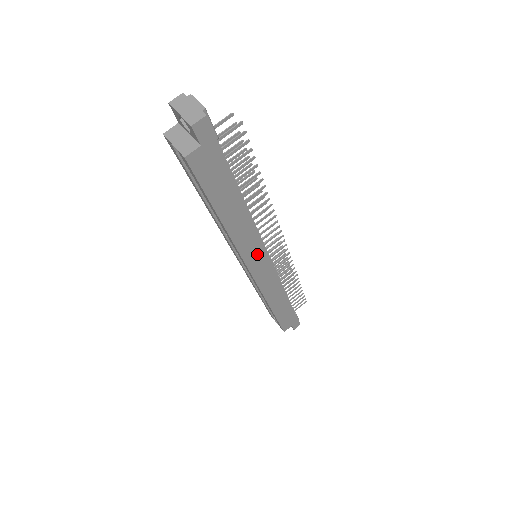
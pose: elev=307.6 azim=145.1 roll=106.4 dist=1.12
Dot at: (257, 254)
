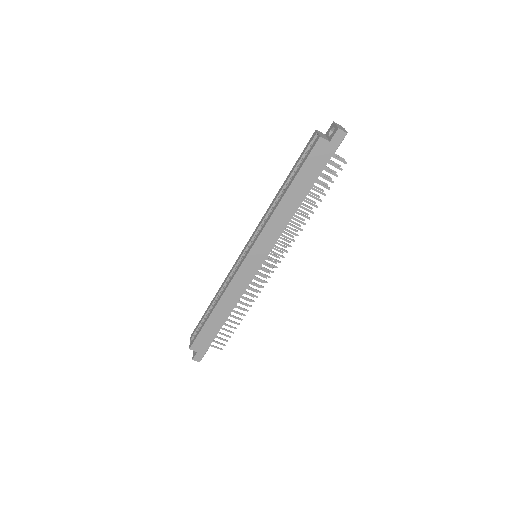
Dot at: (265, 246)
